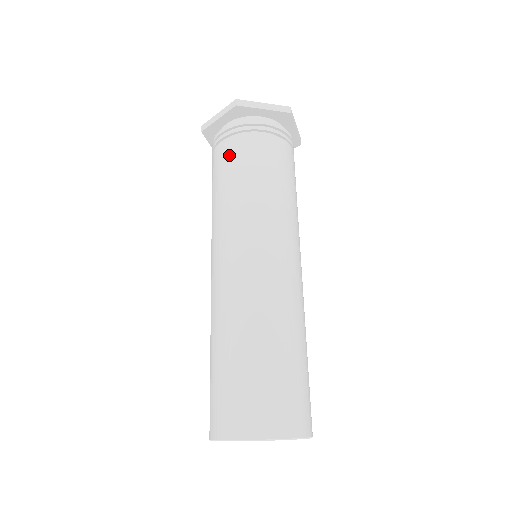
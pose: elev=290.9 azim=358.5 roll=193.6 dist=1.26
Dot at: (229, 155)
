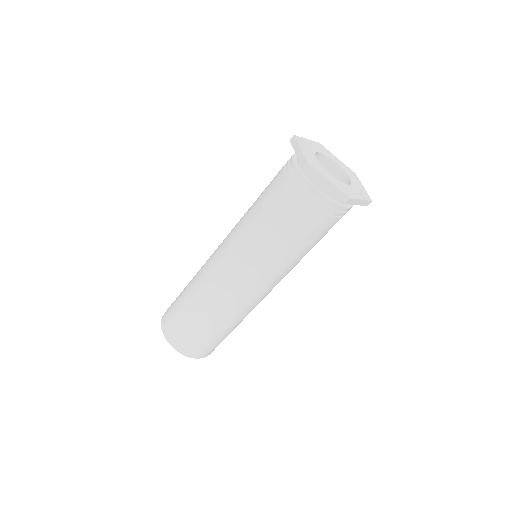
Dot at: (304, 222)
